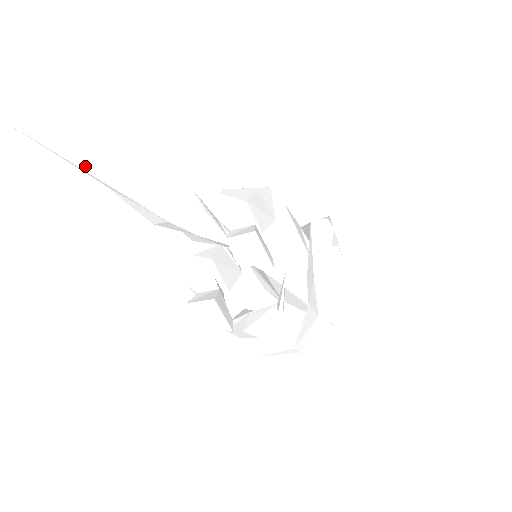
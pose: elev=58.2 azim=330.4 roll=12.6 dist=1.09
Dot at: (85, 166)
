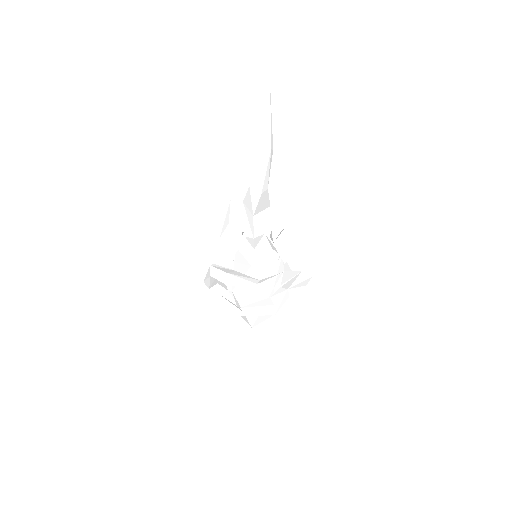
Dot at: (272, 134)
